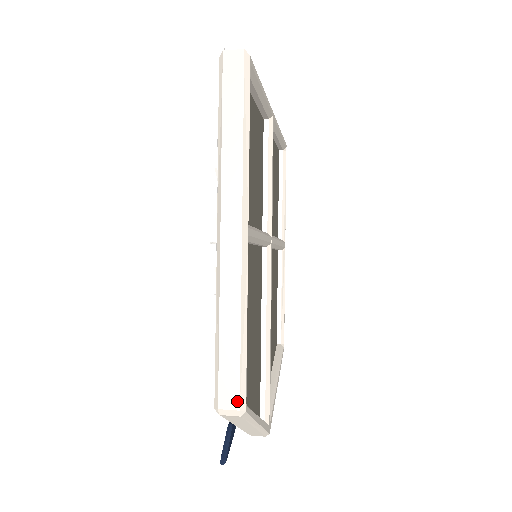
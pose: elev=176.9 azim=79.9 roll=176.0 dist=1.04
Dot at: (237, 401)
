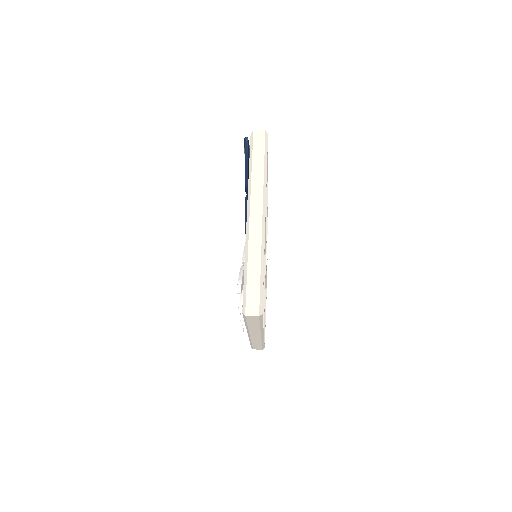
Dot at: (261, 349)
